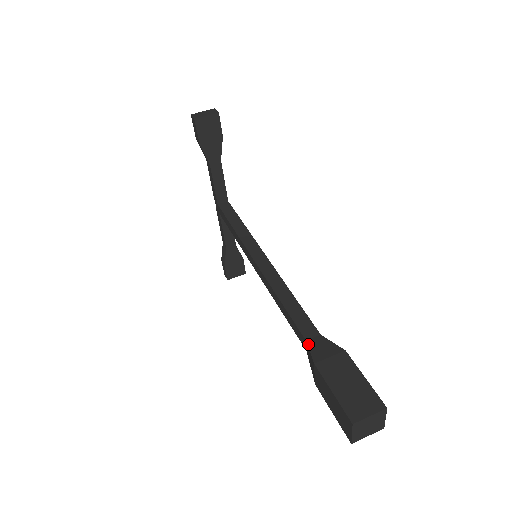
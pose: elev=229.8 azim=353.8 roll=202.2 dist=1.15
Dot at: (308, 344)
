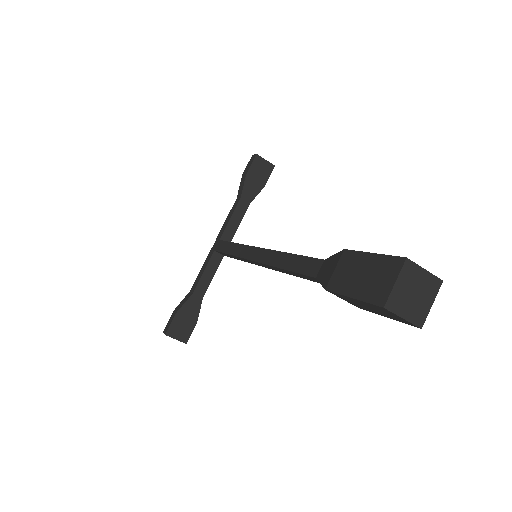
Dot at: (329, 258)
